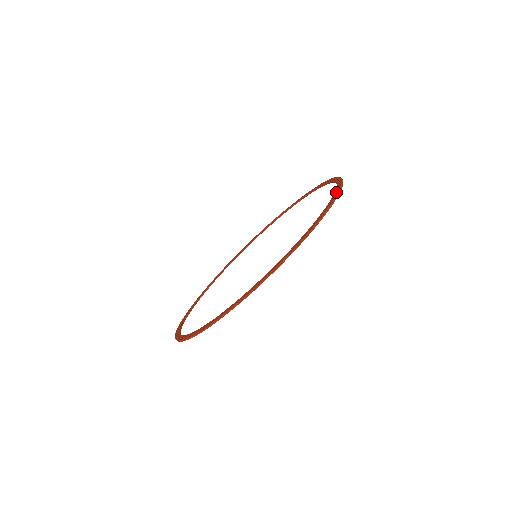
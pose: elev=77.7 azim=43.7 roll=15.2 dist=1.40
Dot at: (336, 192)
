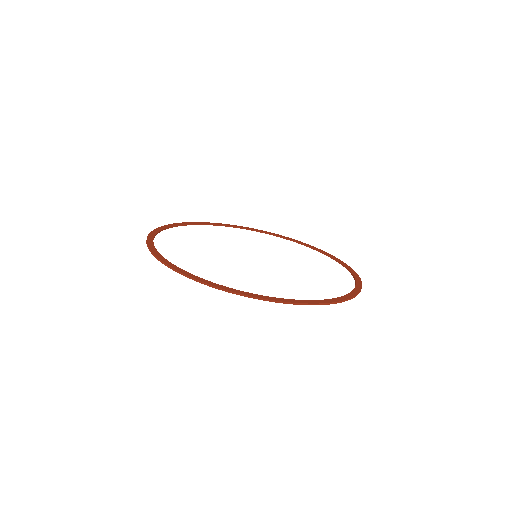
Dot at: (357, 276)
